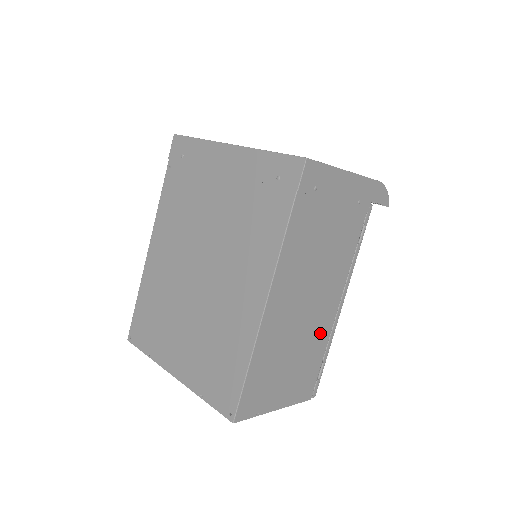
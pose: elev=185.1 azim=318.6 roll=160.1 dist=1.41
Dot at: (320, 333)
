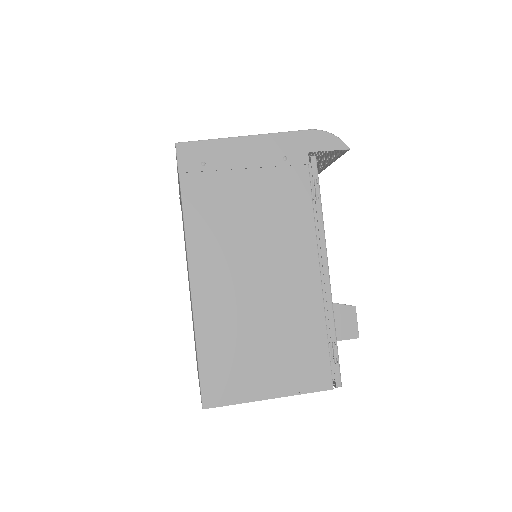
Dot at: (302, 307)
